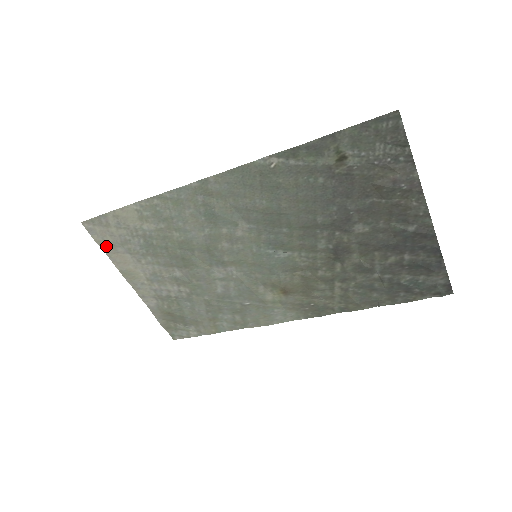
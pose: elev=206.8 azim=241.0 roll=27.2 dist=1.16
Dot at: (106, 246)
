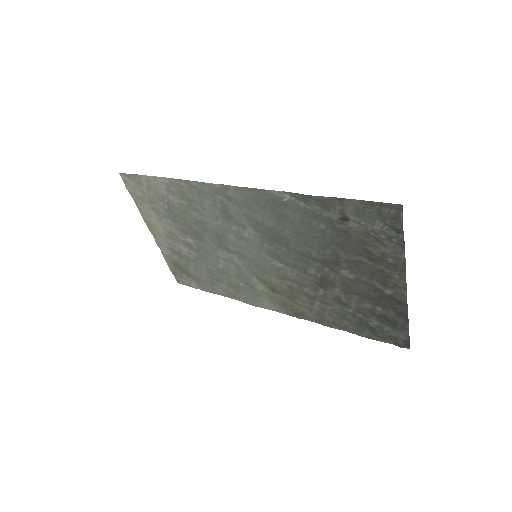
Dot at: (136, 198)
